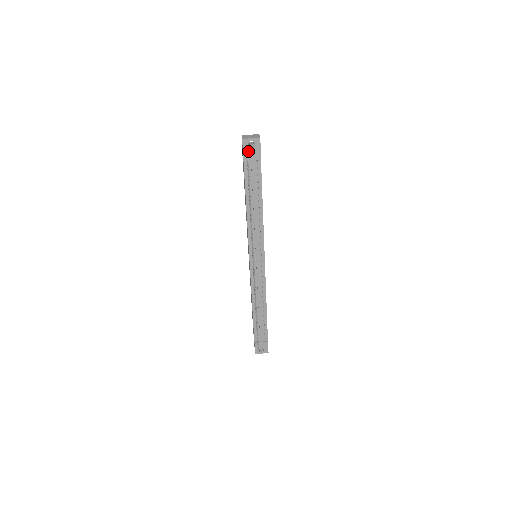
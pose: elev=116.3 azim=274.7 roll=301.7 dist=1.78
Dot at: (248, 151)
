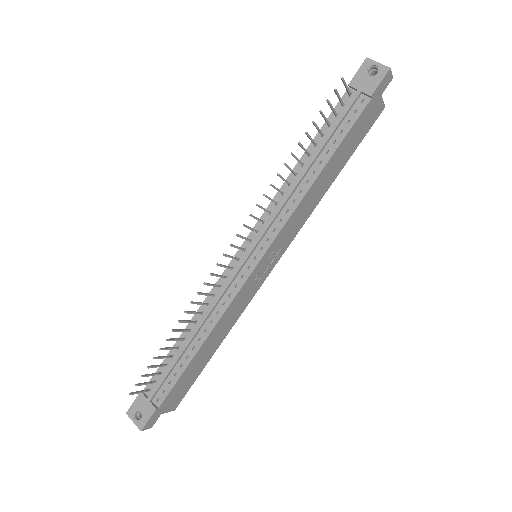
Dot at: (361, 78)
